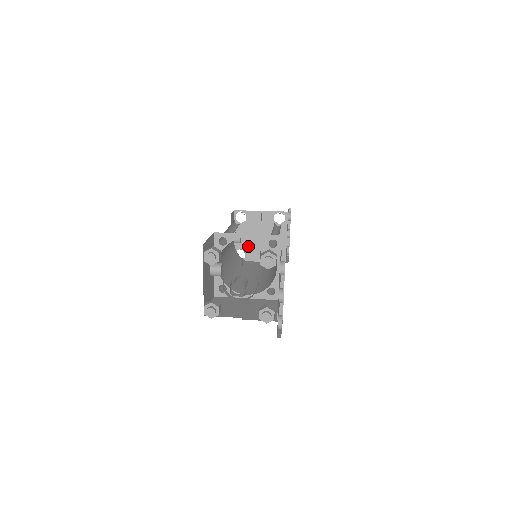
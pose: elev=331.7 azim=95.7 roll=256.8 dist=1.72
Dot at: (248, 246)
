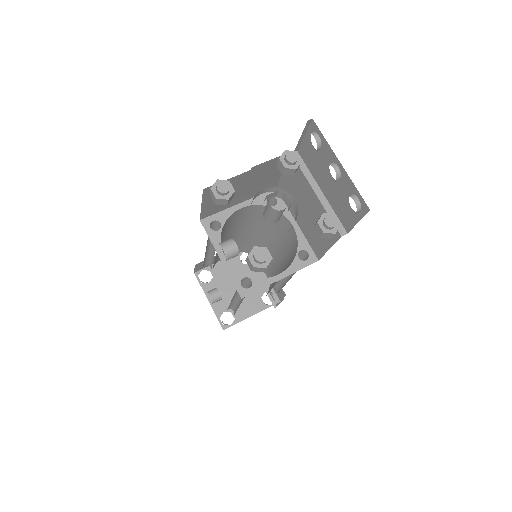
Dot at: occluded
